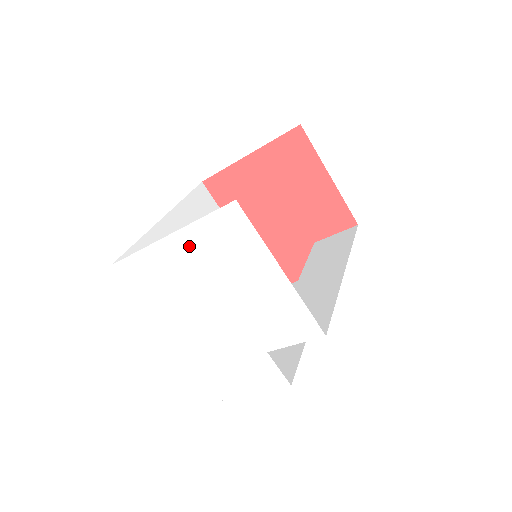
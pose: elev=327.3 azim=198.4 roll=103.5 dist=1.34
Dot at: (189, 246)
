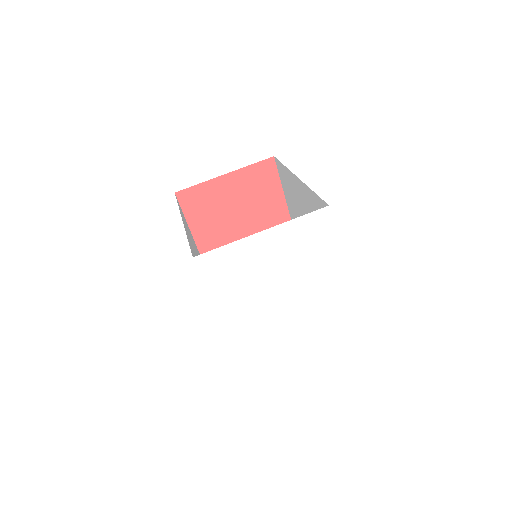
Dot at: (277, 240)
